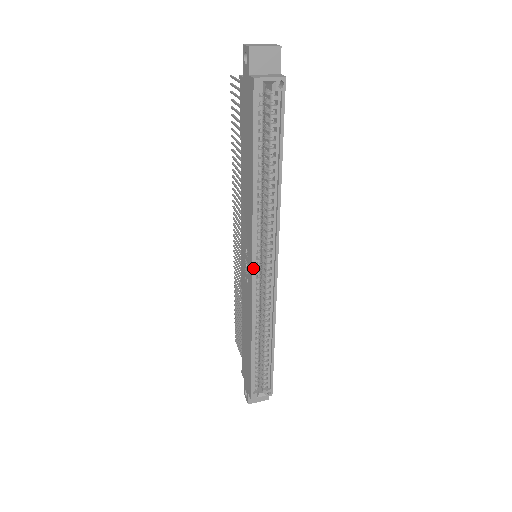
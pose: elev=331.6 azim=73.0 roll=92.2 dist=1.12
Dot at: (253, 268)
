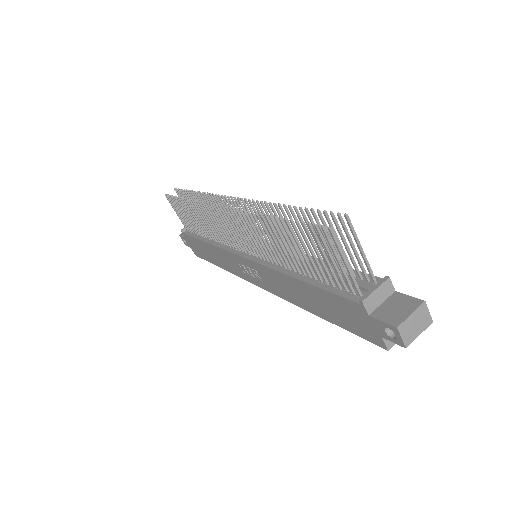
Dot at: (263, 288)
